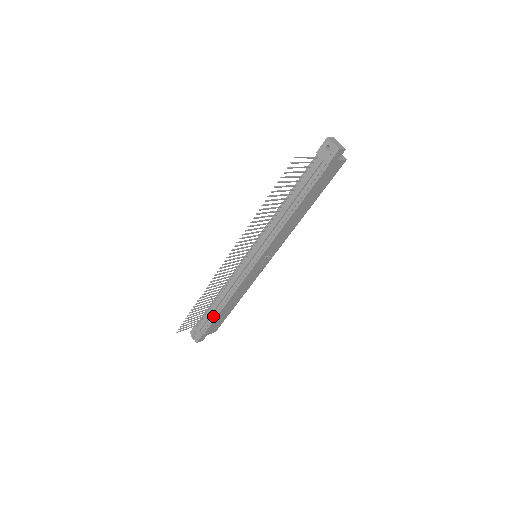
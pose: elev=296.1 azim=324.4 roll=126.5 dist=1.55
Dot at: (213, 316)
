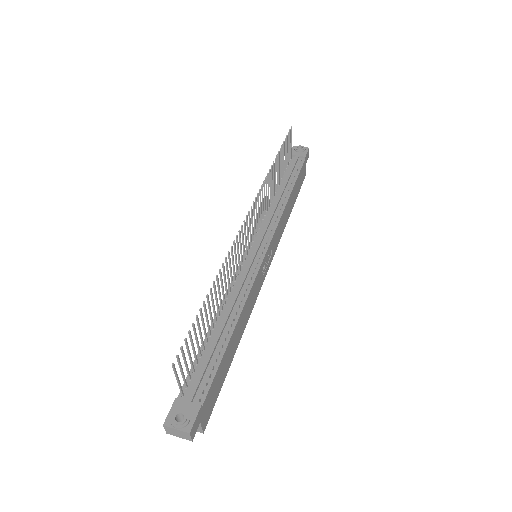
Dot at: (216, 356)
